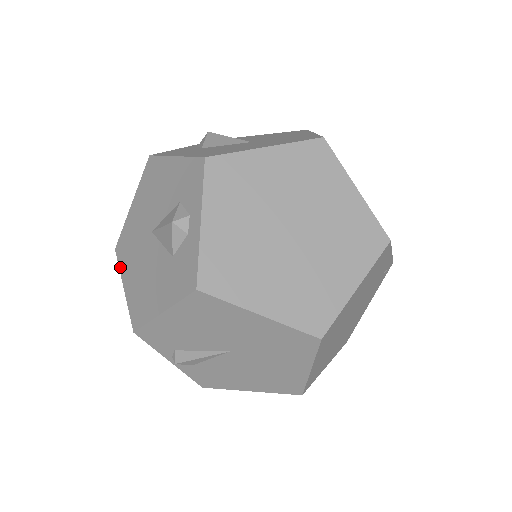
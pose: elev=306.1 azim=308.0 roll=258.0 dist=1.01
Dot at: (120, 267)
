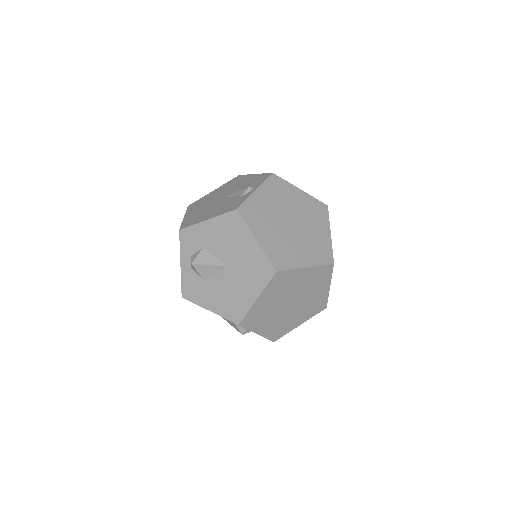
Dot at: occluded
